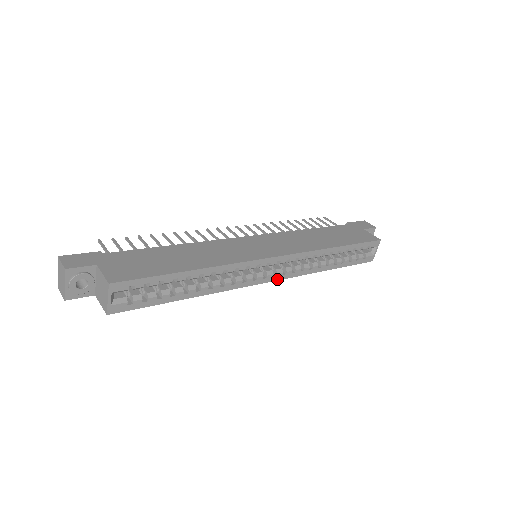
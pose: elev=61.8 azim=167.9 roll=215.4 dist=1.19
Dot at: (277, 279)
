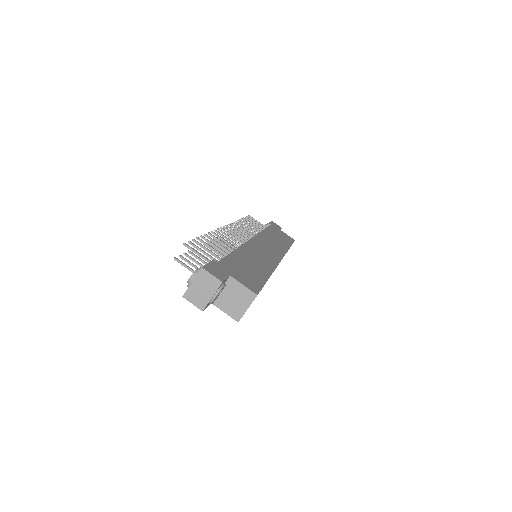
Dot at: occluded
